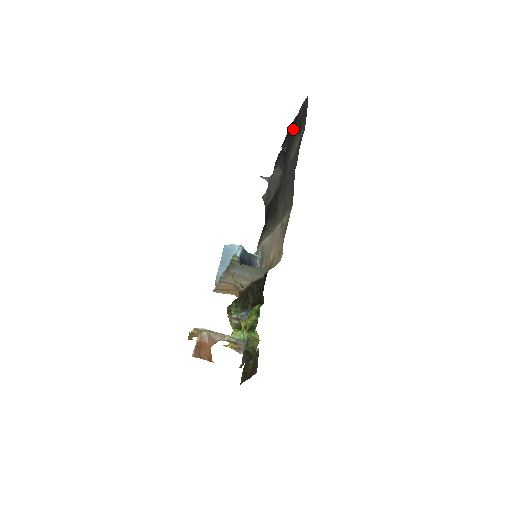
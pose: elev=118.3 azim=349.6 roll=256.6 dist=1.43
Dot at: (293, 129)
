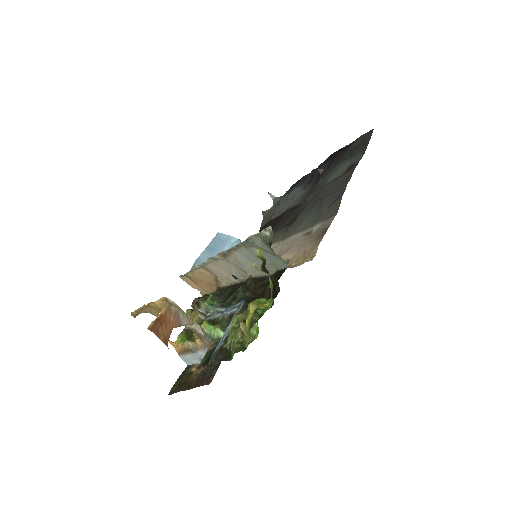
Dot at: (340, 155)
